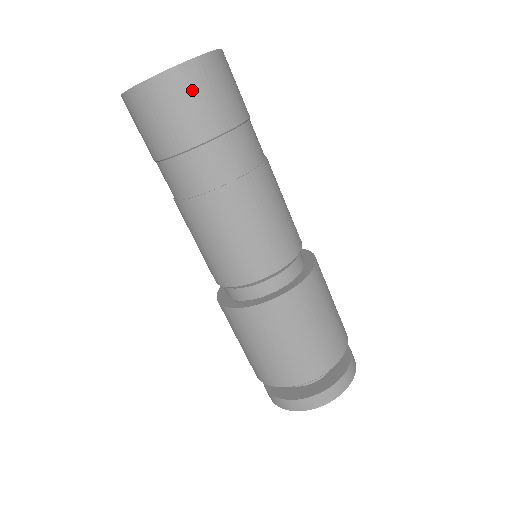
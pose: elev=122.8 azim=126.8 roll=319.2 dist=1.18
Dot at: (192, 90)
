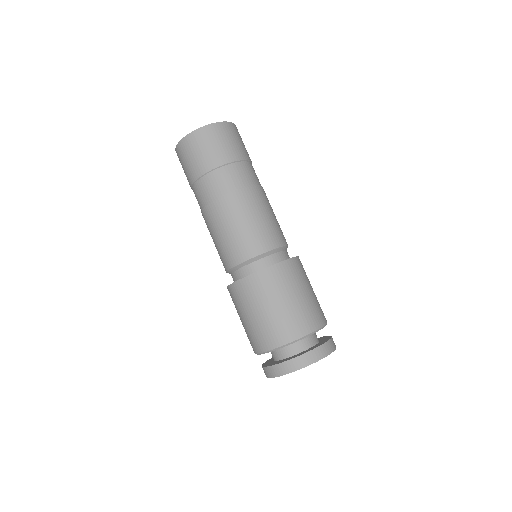
Dot at: (205, 142)
